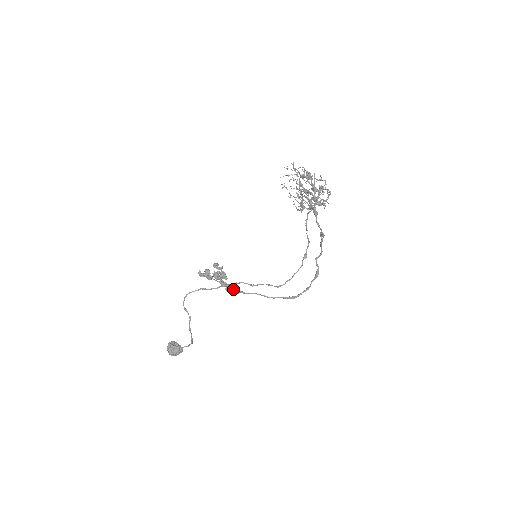
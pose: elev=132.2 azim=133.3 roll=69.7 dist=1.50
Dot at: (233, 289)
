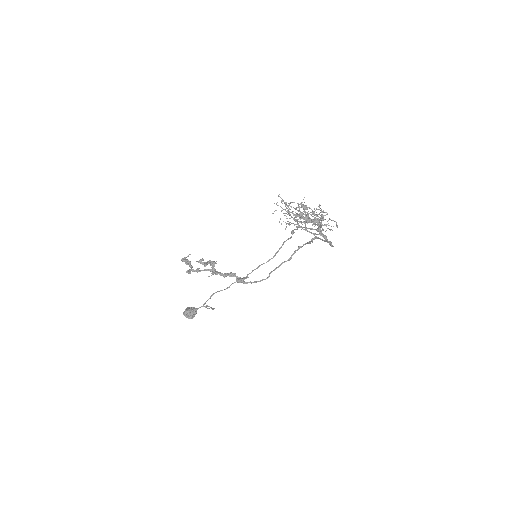
Dot at: occluded
